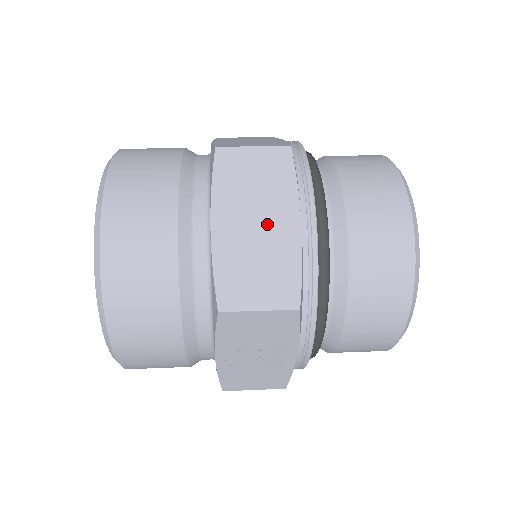
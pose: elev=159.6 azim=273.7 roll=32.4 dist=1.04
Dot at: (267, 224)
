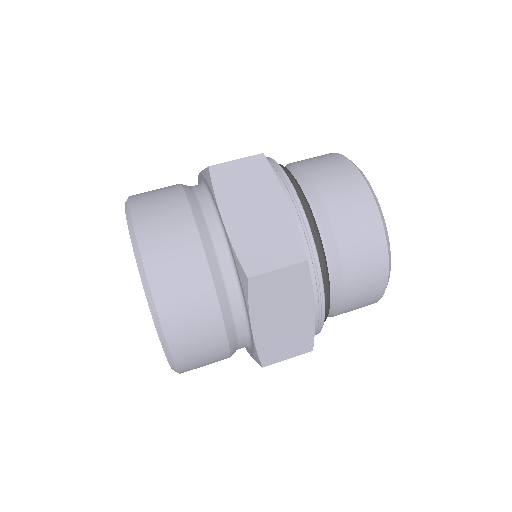
Dot at: (291, 315)
